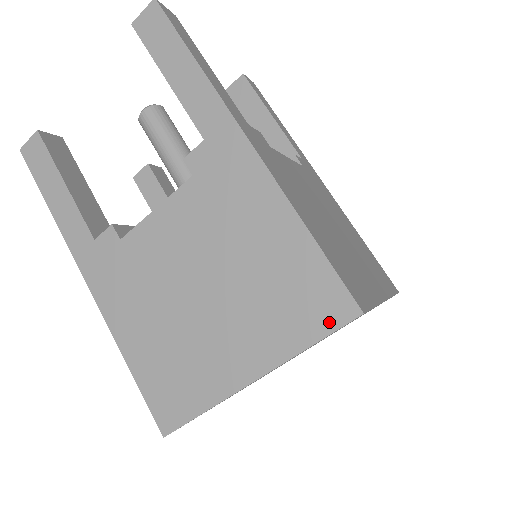
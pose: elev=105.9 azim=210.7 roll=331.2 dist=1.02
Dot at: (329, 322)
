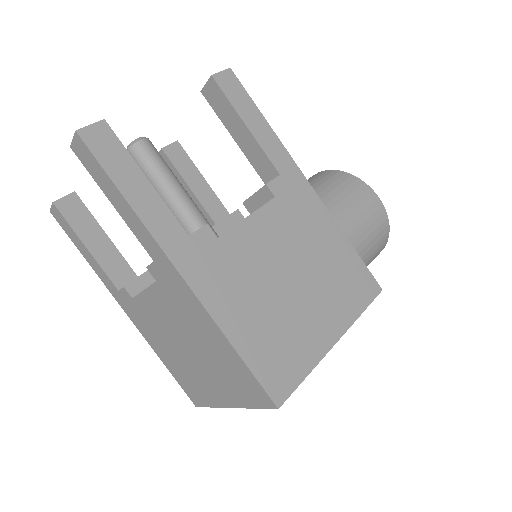
Dot at: (261, 403)
